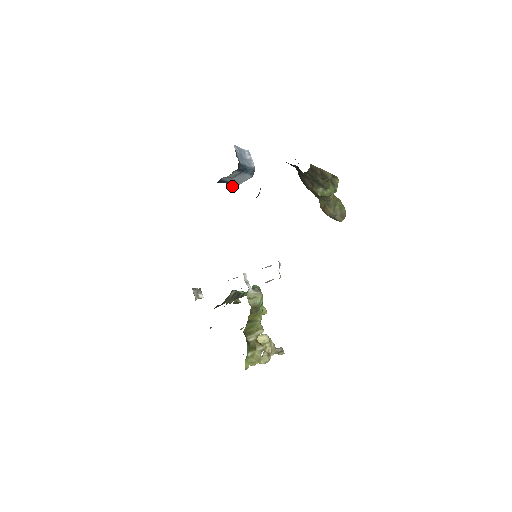
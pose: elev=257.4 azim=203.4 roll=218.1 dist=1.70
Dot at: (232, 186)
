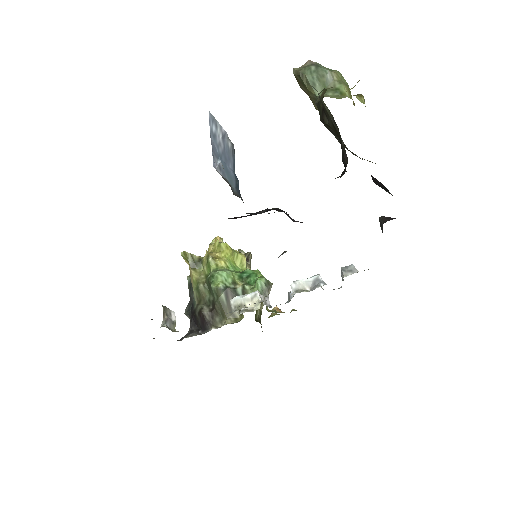
Dot at: occluded
